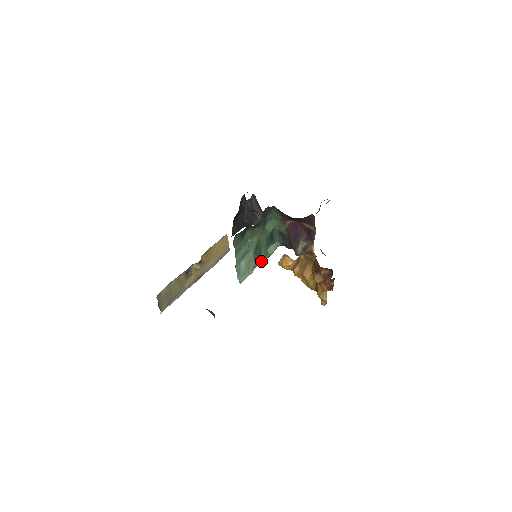
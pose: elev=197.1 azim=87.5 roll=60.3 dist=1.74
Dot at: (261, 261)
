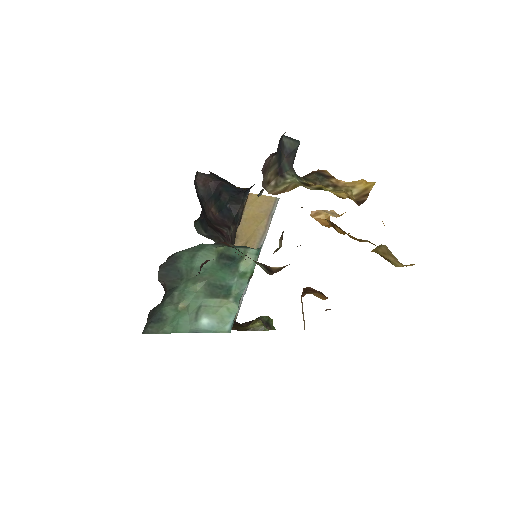
Dot at: (242, 287)
